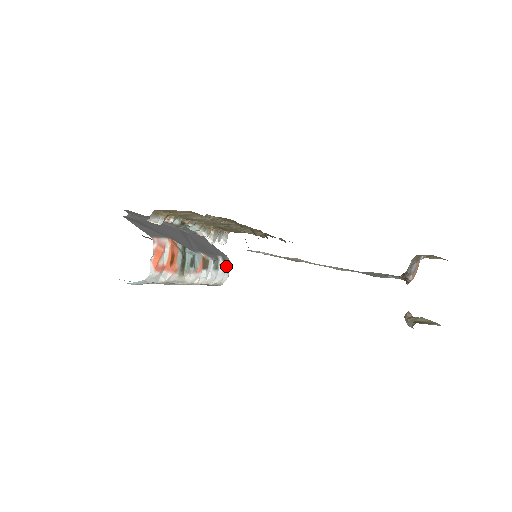
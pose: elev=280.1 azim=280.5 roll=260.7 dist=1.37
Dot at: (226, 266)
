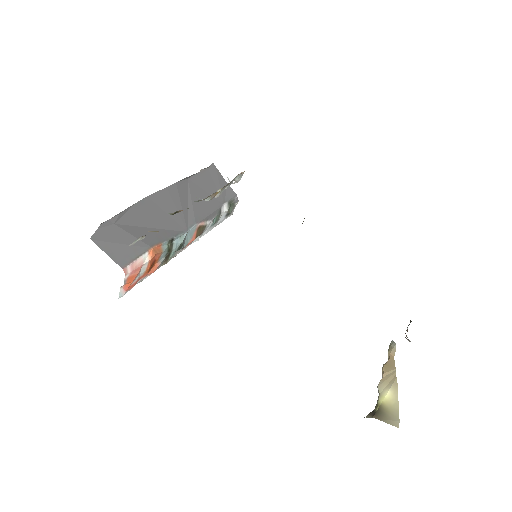
Dot at: (231, 209)
